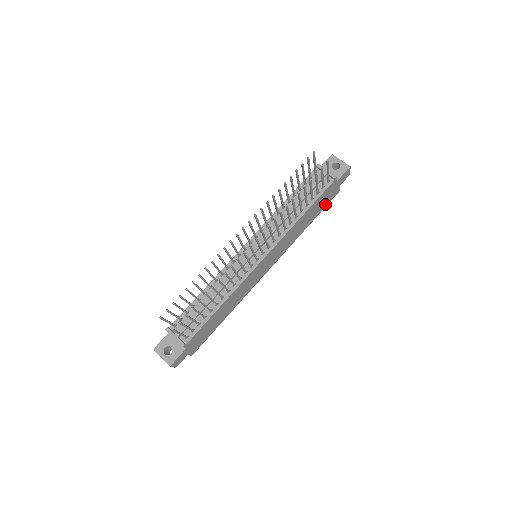
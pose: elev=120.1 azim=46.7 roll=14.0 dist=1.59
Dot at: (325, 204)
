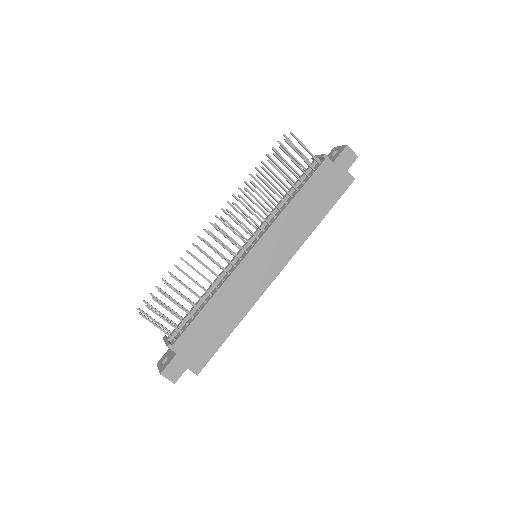
Dot at: (336, 194)
